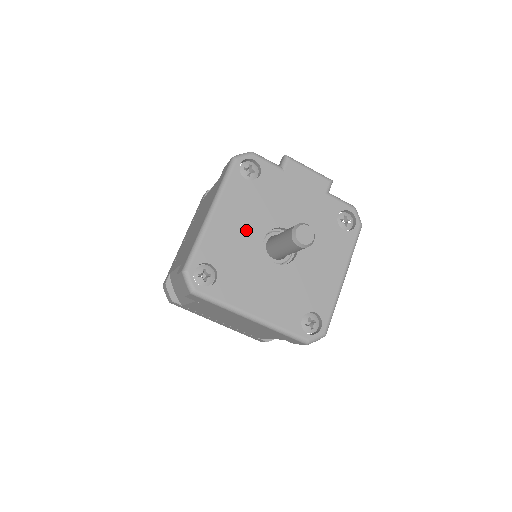
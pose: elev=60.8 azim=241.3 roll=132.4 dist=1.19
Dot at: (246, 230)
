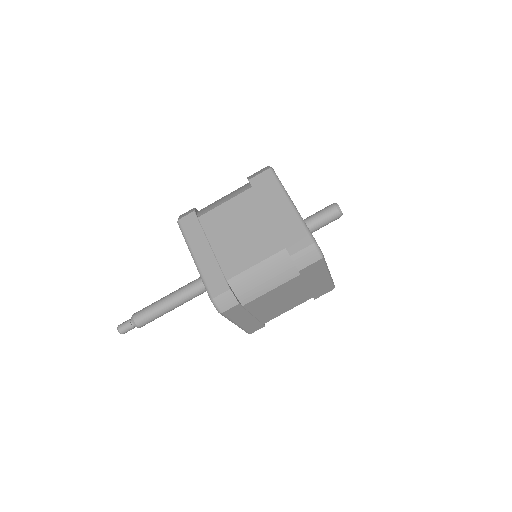
Dot at: occluded
